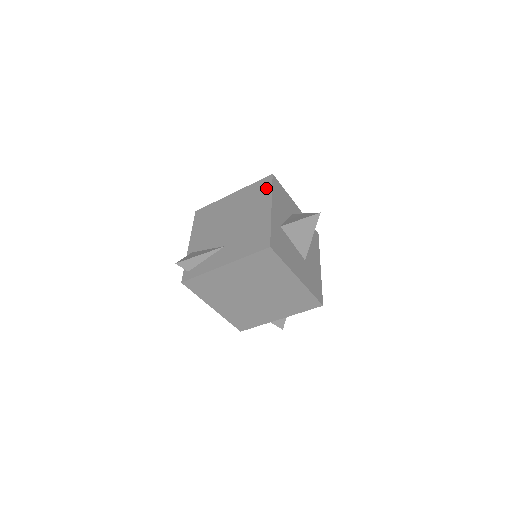
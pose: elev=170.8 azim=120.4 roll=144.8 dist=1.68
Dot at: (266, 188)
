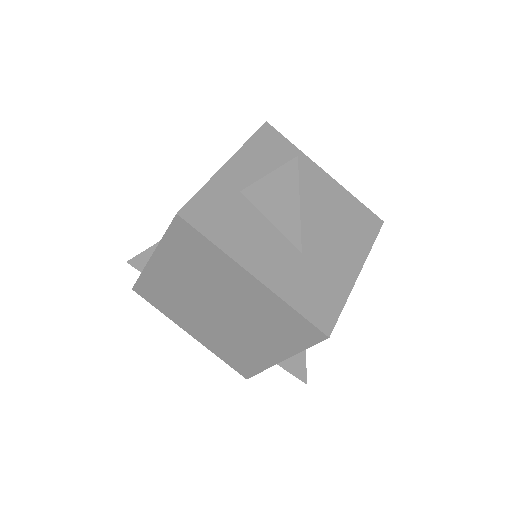
Dot at: occluded
